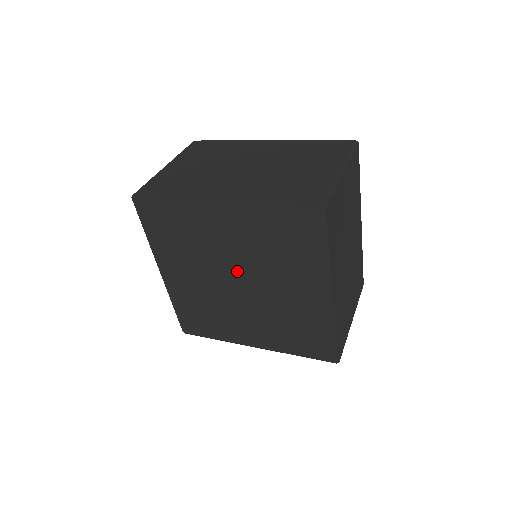
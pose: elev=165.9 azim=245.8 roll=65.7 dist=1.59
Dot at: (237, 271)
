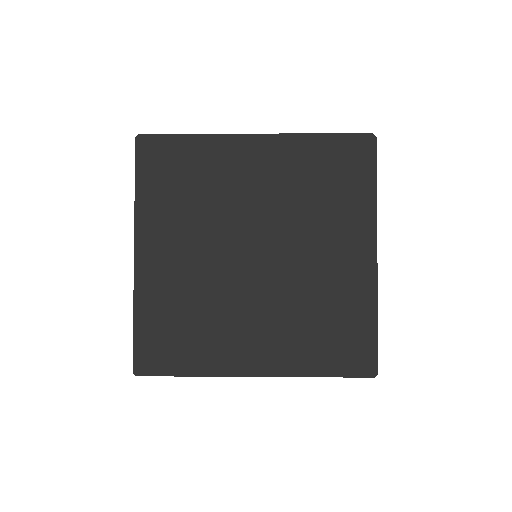
Dot at: (256, 234)
